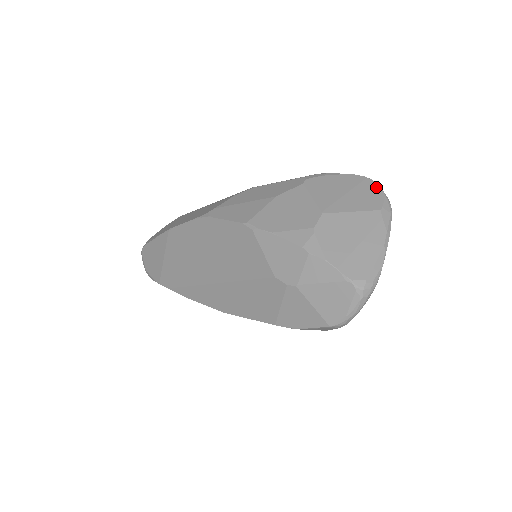
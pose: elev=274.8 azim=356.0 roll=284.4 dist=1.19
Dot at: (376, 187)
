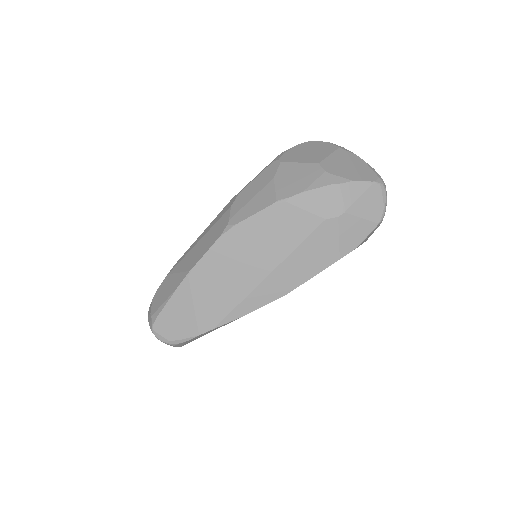
Dot at: (319, 142)
